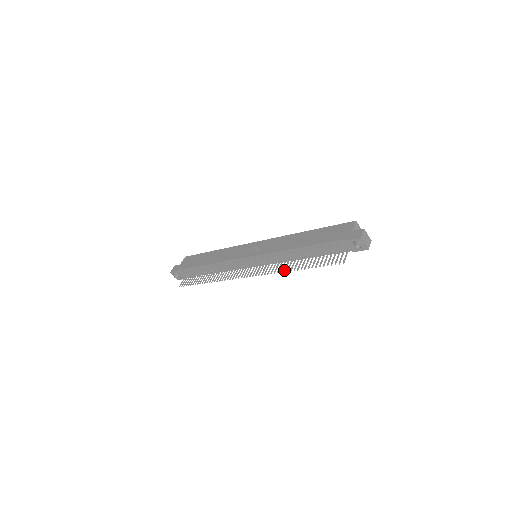
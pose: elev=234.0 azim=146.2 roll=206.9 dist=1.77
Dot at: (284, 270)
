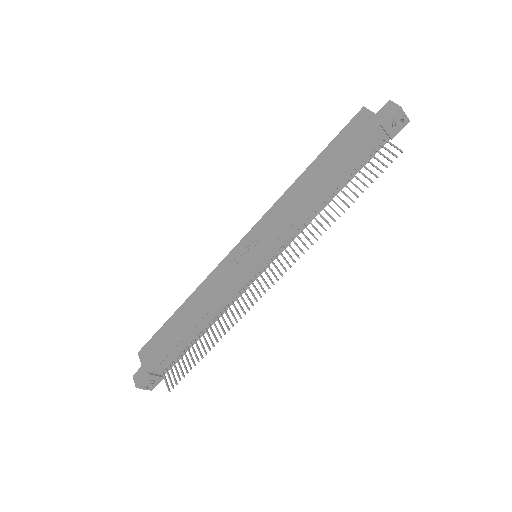
Dot at: (324, 228)
